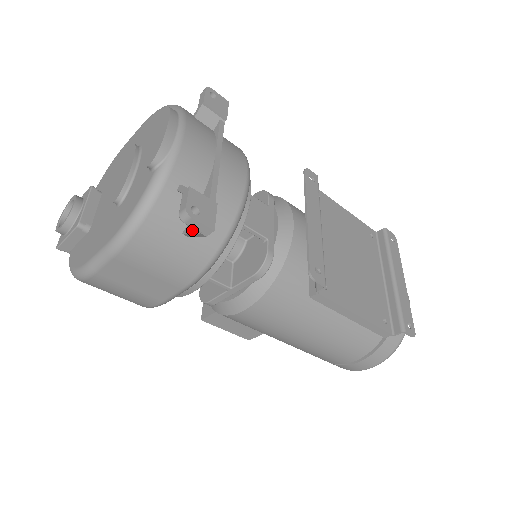
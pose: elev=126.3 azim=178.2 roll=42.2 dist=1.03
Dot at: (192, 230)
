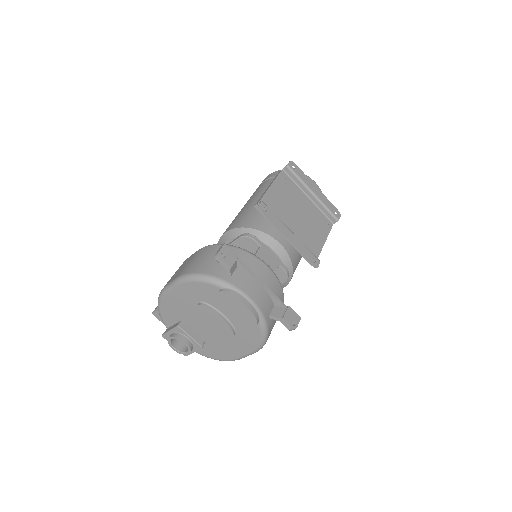
Dot at: occluded
